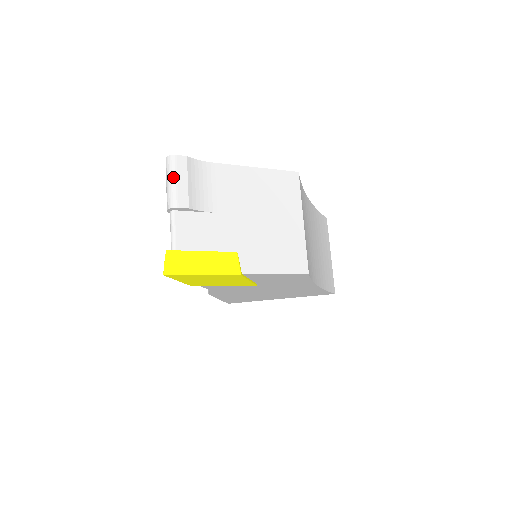
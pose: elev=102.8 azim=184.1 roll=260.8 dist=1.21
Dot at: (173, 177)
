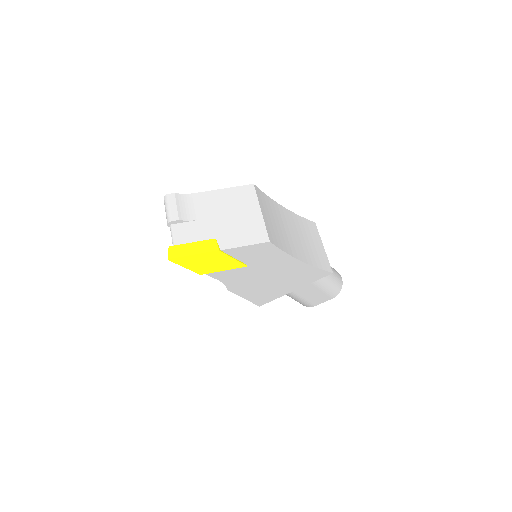
Dot at: (167, 206)
